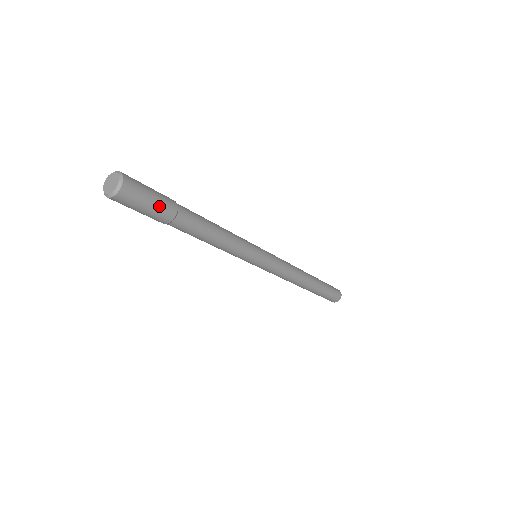
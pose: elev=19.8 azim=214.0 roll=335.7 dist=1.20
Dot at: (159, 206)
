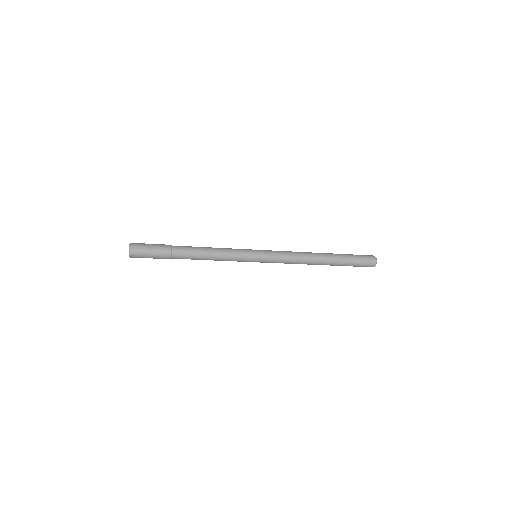
Dot at: (157, 257)
